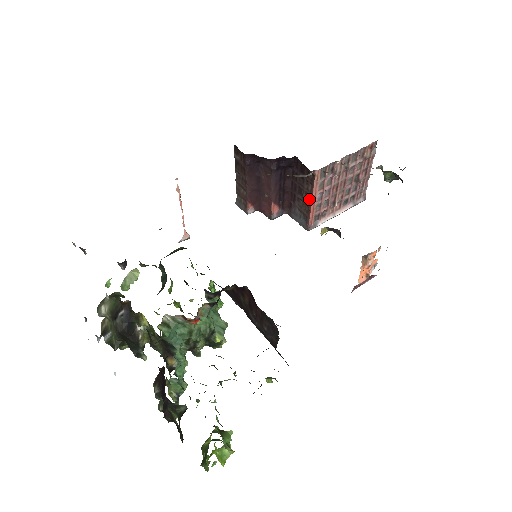
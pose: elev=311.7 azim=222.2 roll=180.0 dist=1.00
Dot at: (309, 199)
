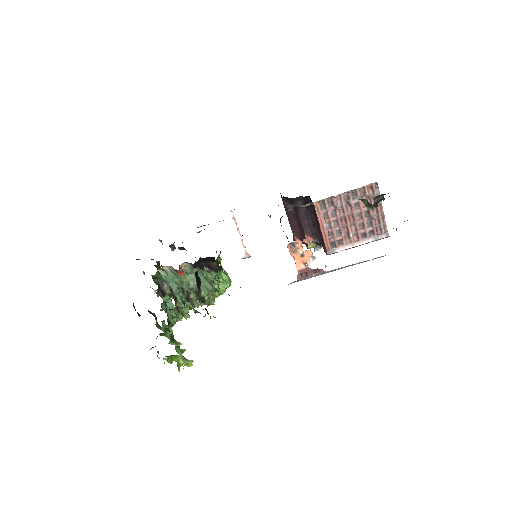
Dot at: (320, 227)
